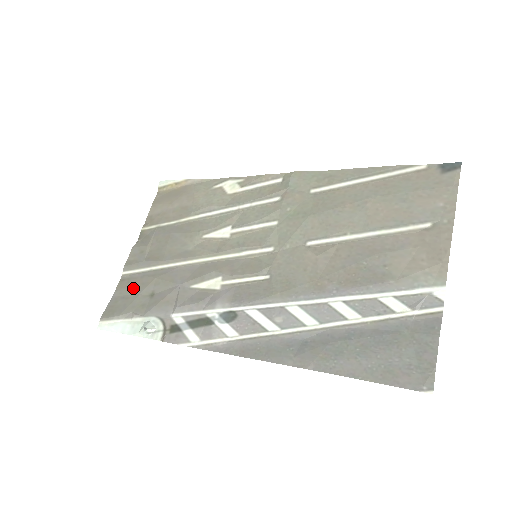
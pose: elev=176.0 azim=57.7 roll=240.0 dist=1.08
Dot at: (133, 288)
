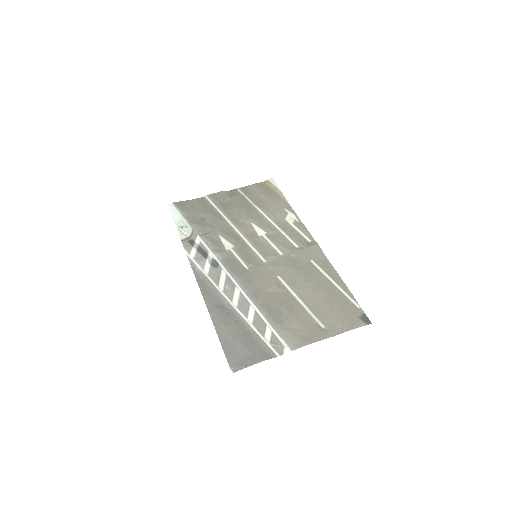
Dot at: (201, 207)
